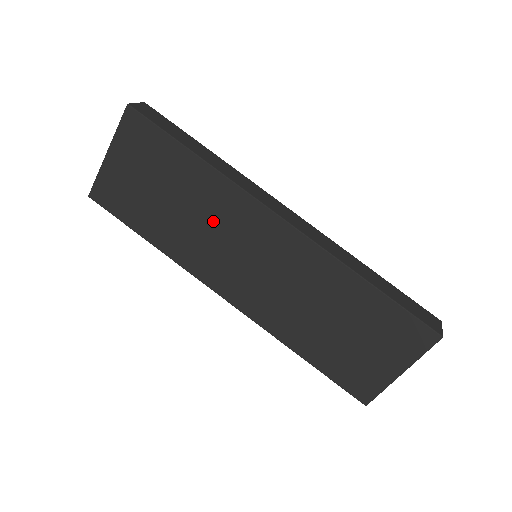
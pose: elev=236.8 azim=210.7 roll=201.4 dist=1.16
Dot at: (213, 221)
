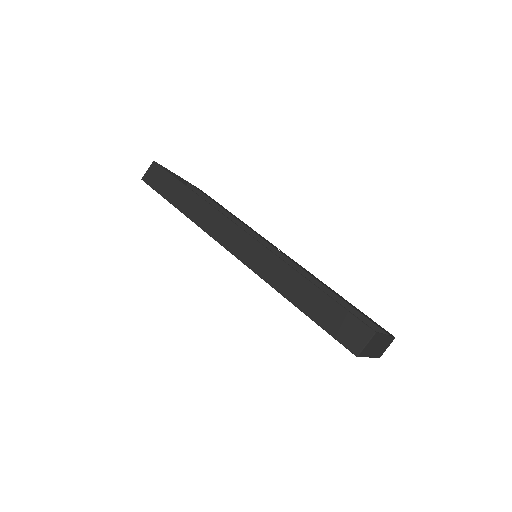
Dot at: occluded
